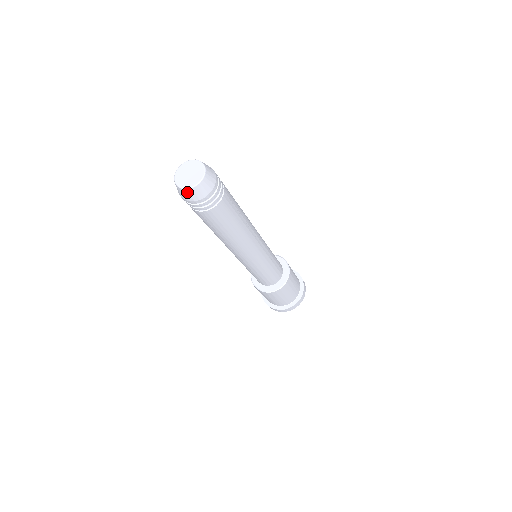
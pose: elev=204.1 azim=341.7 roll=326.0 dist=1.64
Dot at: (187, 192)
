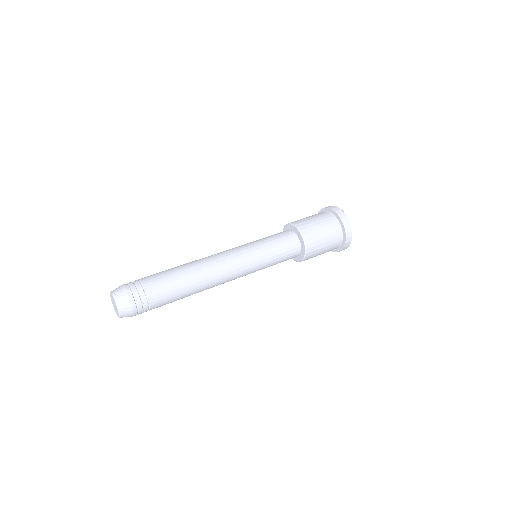
Dot at: occluded
